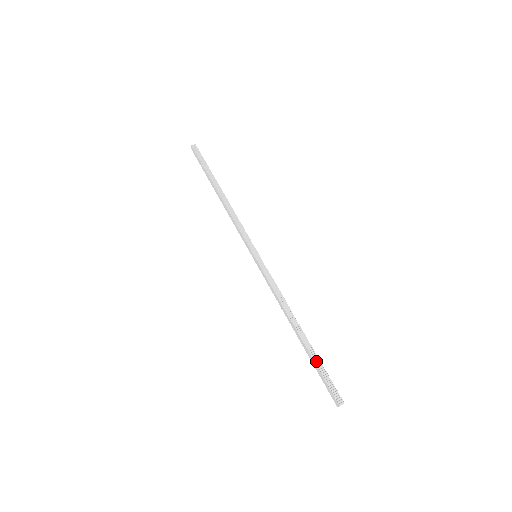
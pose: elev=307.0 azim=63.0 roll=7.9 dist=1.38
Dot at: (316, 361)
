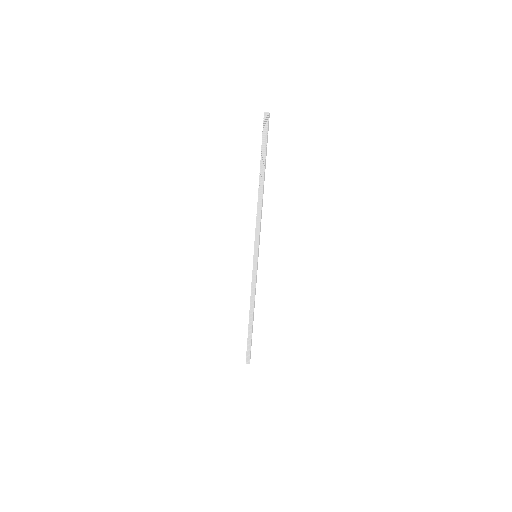
Dot at: (249, 339)
